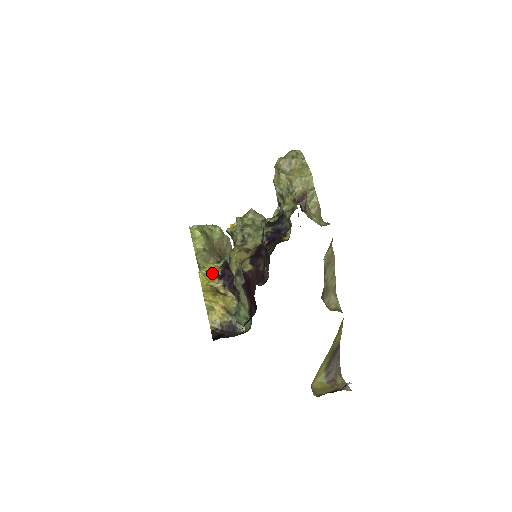
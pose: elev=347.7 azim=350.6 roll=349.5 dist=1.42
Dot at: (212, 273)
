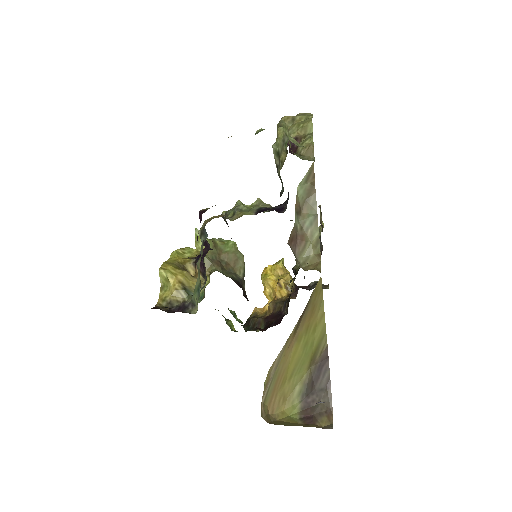
Dot at: (190, 256)
